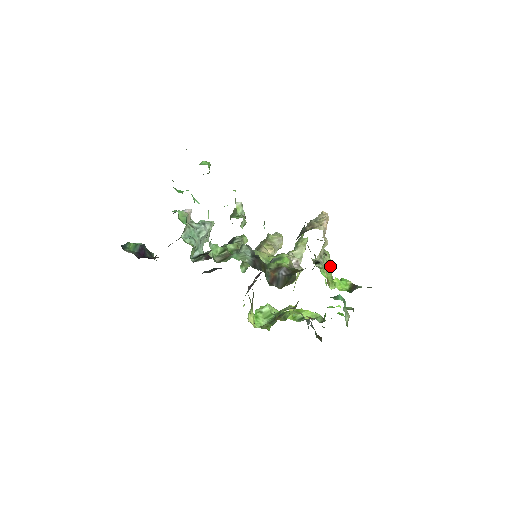
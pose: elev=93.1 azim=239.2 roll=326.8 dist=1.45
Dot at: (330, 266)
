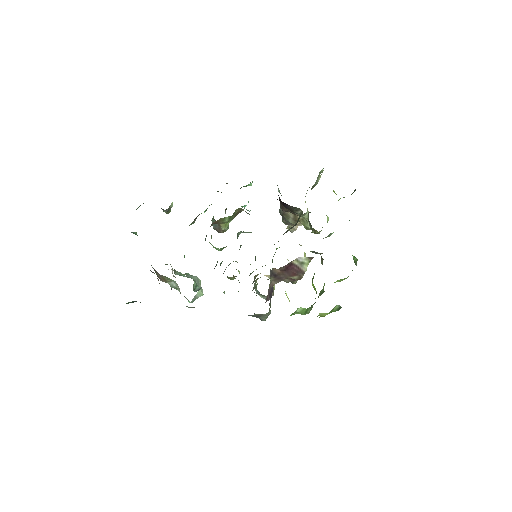
Dot at: occluded
